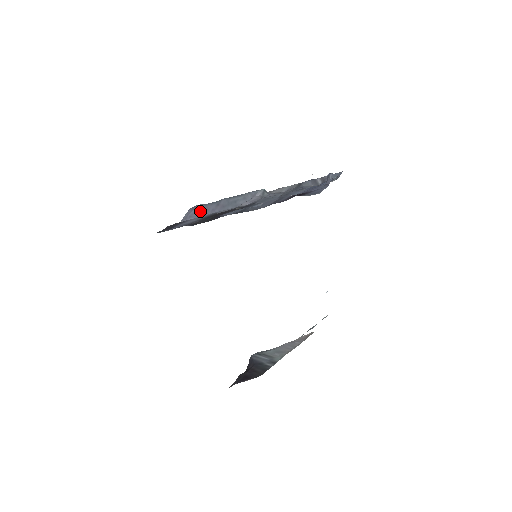
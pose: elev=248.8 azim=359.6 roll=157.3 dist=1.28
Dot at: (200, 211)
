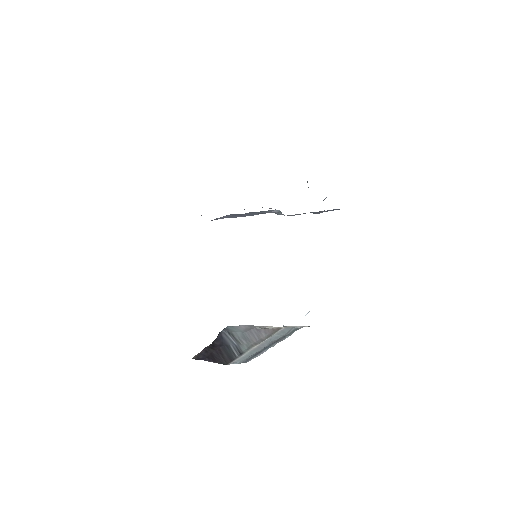
Dot at: (228, 217)
